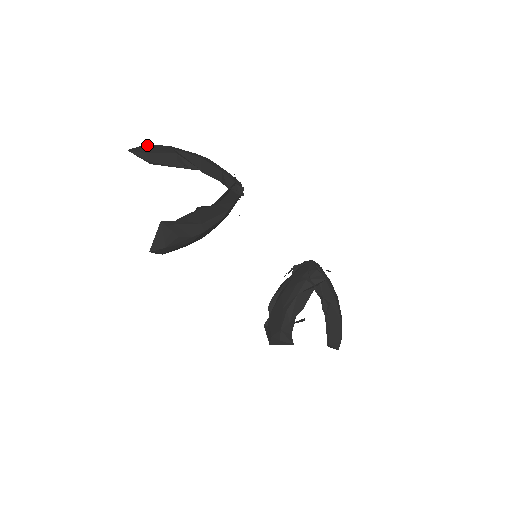
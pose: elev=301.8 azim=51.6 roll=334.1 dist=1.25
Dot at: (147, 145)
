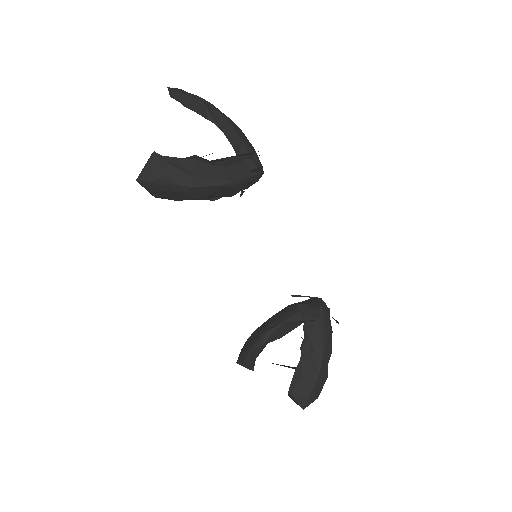
Dot at: occluded
